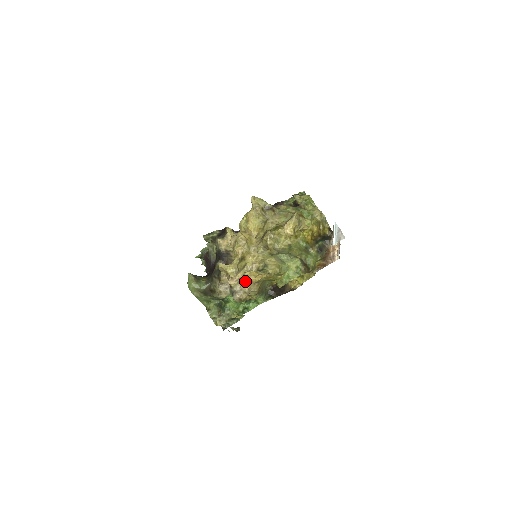
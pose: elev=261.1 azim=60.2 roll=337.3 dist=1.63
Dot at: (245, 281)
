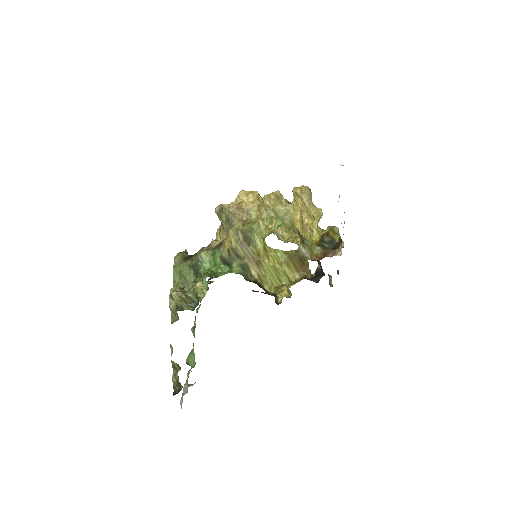
Dot at: (236, 205)
